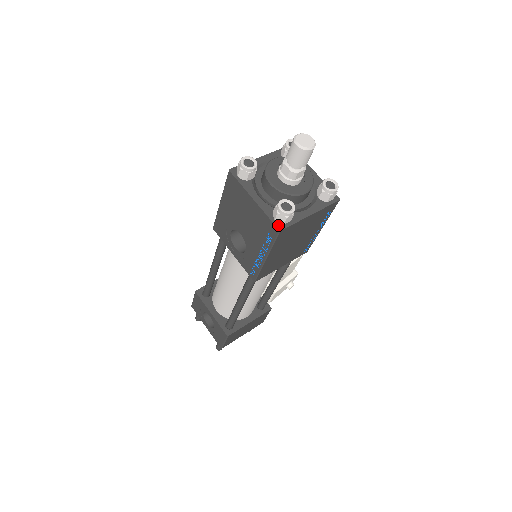
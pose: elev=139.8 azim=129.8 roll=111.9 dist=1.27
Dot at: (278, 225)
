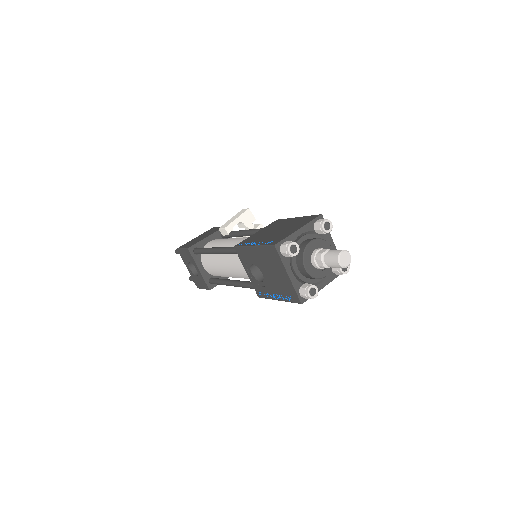
Dot at: (301, 299)
